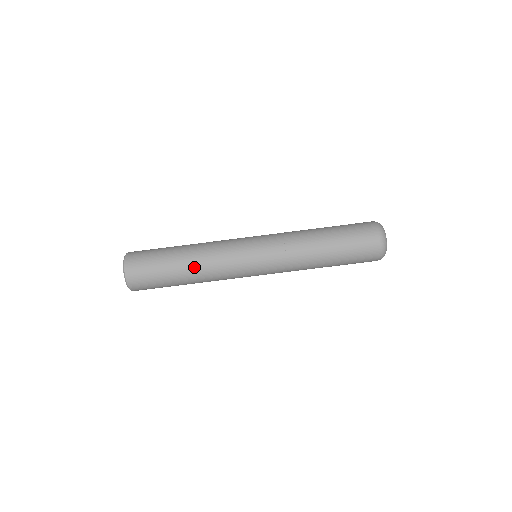
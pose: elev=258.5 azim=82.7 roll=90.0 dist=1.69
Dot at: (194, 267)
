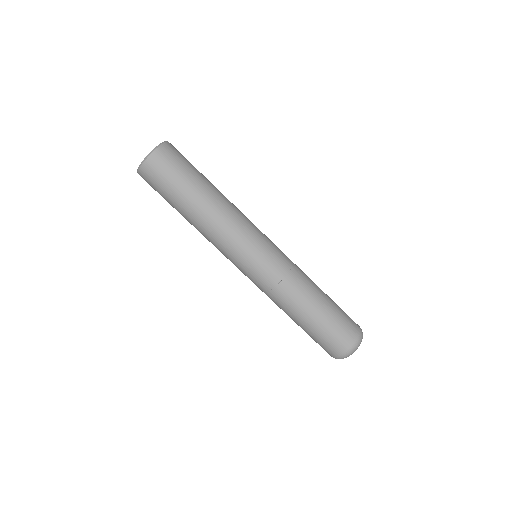
Dot at: (211, 208)
